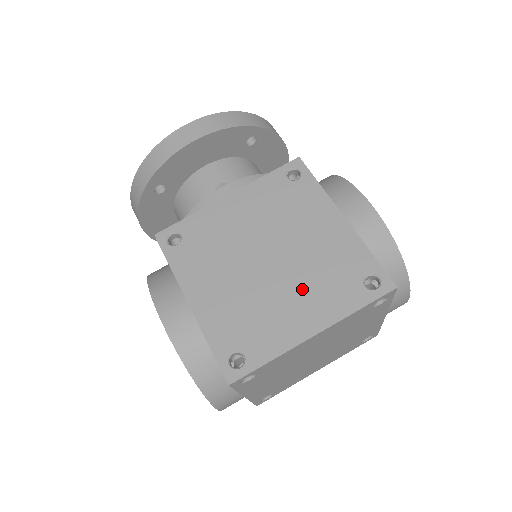
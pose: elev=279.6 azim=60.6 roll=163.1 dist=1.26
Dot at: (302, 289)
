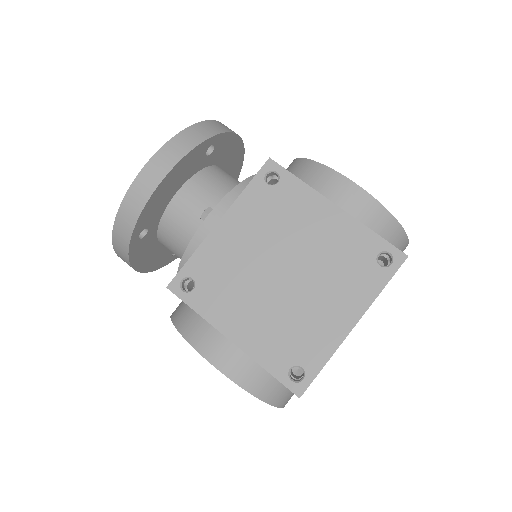
Dot at: (327, 289)
